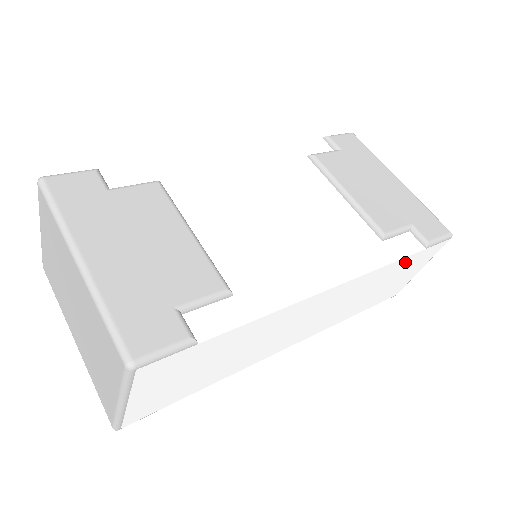
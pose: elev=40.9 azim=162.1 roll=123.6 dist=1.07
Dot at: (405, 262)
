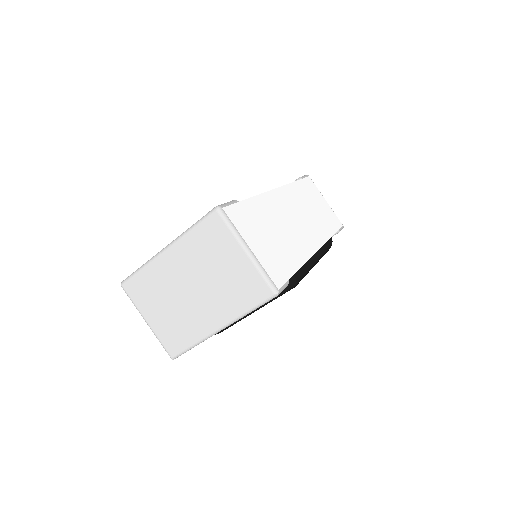
Dot at: (302, 187)
